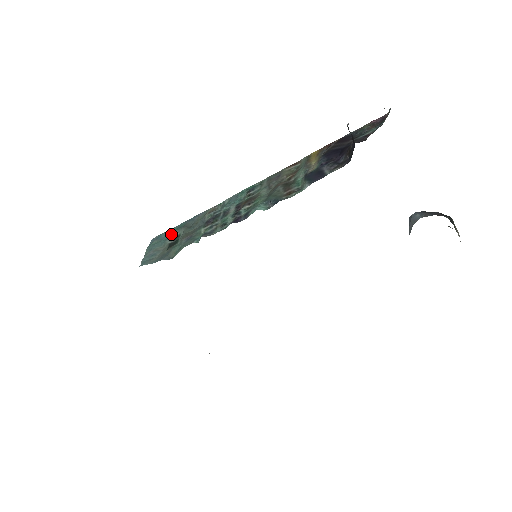
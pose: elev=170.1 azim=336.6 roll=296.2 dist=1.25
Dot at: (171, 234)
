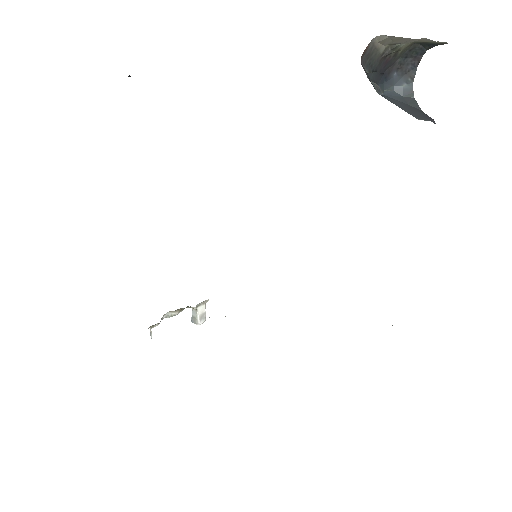
Dot at: occluded
